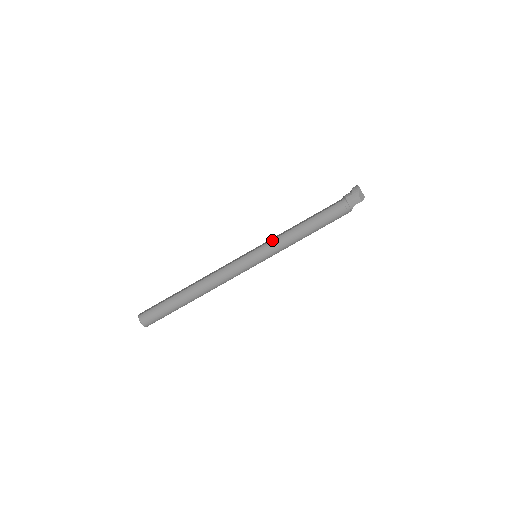
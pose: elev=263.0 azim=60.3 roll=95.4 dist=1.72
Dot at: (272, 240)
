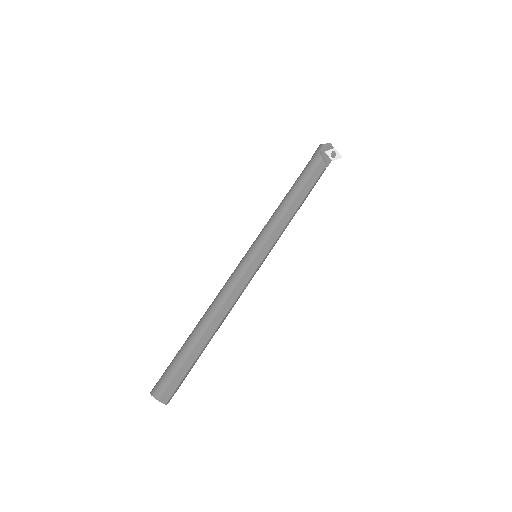
Dot at: occluded
